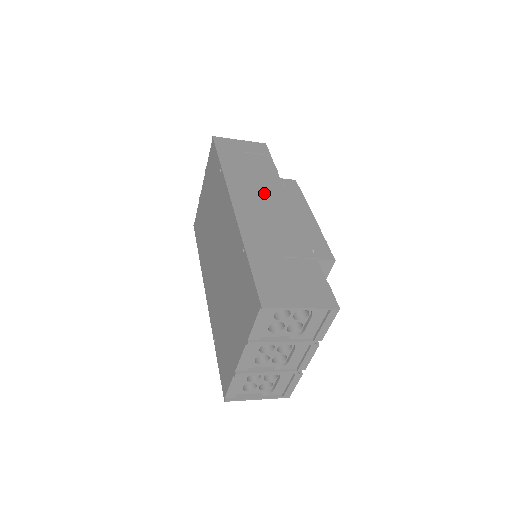
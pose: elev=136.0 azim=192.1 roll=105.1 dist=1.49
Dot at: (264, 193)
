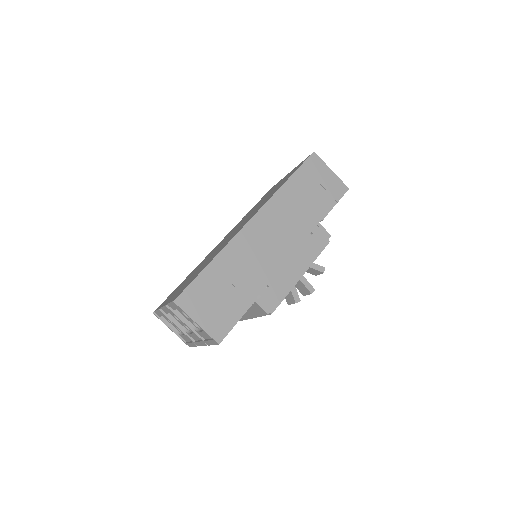
Dot at: (285, 229)
